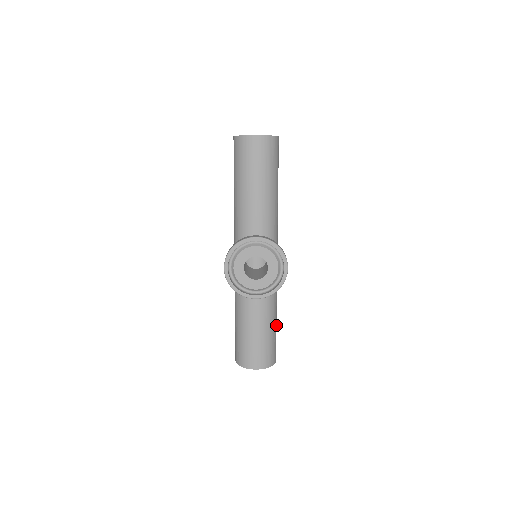
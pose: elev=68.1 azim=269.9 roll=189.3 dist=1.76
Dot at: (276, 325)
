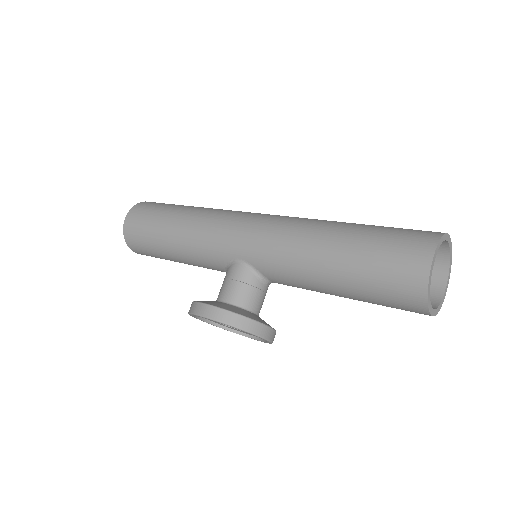
Dot at: occluded
